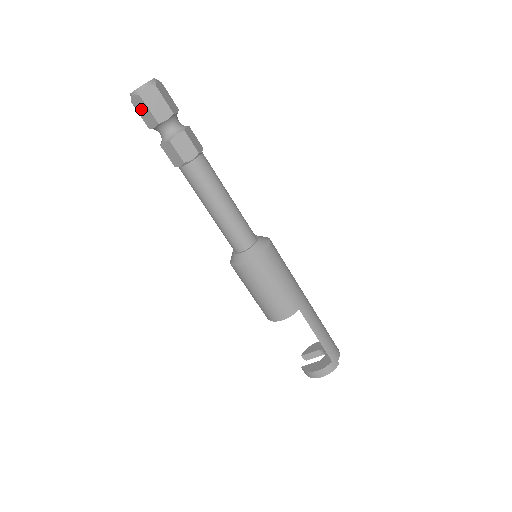
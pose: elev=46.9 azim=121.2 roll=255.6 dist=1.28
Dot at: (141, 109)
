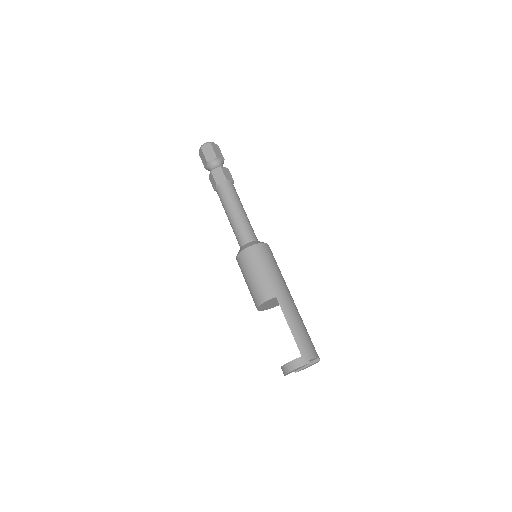
Dot at: (202, 157)
